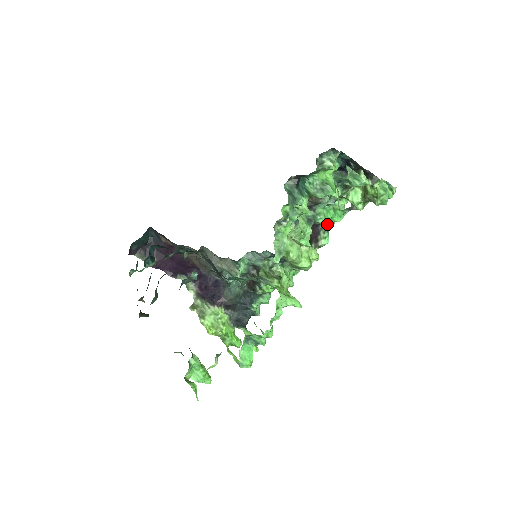
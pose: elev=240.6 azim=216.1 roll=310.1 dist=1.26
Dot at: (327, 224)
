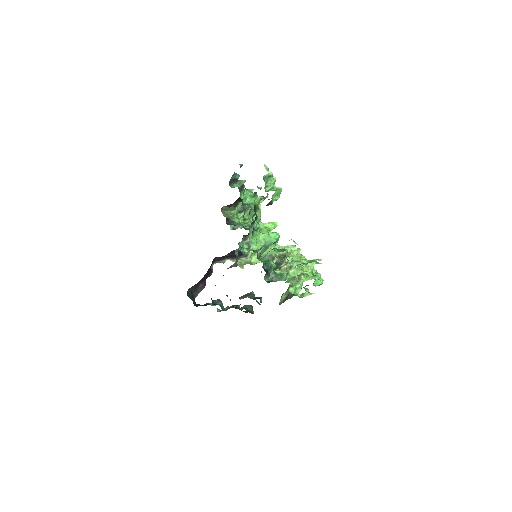
Dot at: occluded
